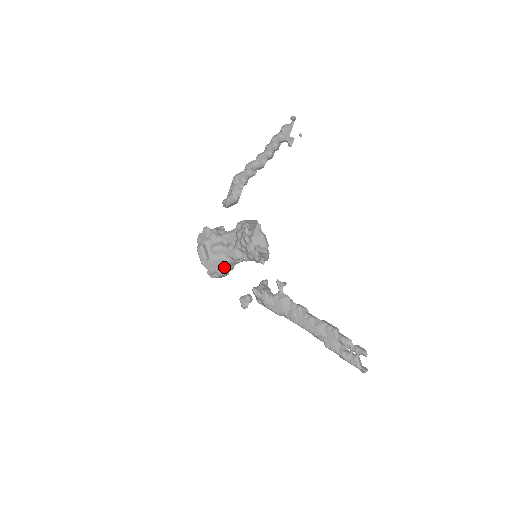
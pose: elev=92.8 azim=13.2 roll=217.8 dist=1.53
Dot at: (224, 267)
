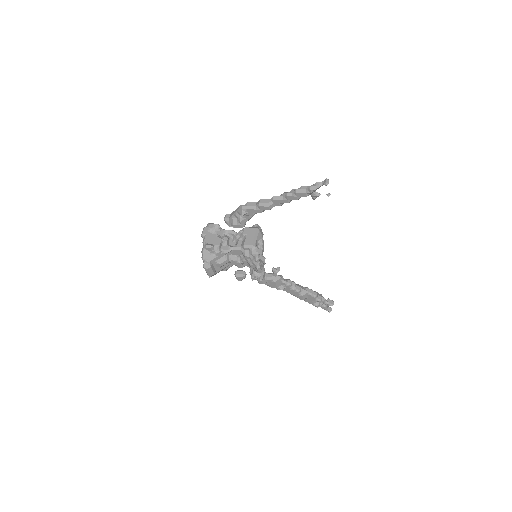
Dot at: (227, 269)
